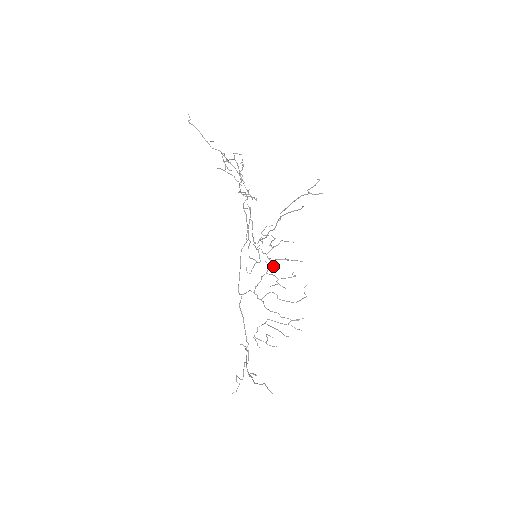
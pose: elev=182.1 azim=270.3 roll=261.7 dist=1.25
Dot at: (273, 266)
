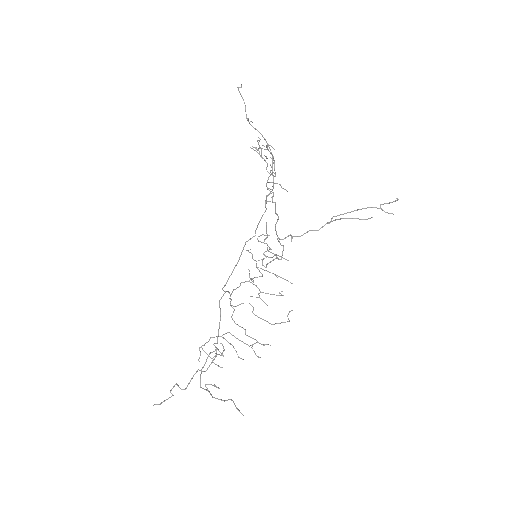
Dot at: (260, 276)
